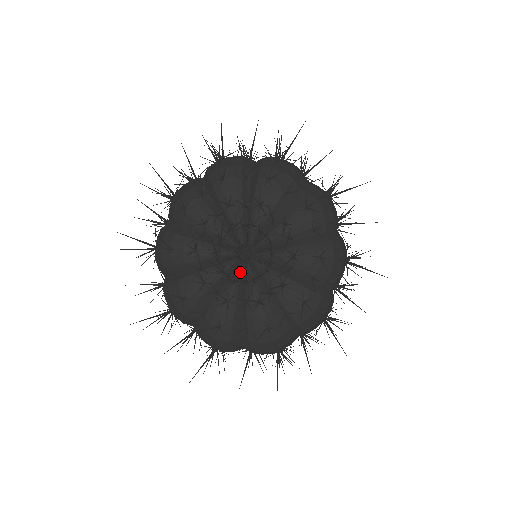
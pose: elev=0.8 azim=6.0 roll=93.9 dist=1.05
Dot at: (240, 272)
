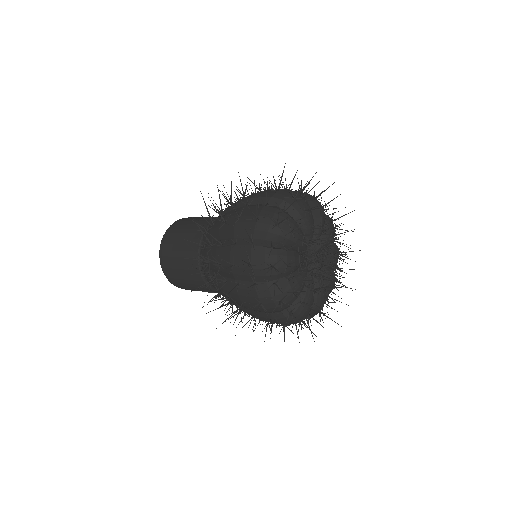
Dot at: (315, 269)
